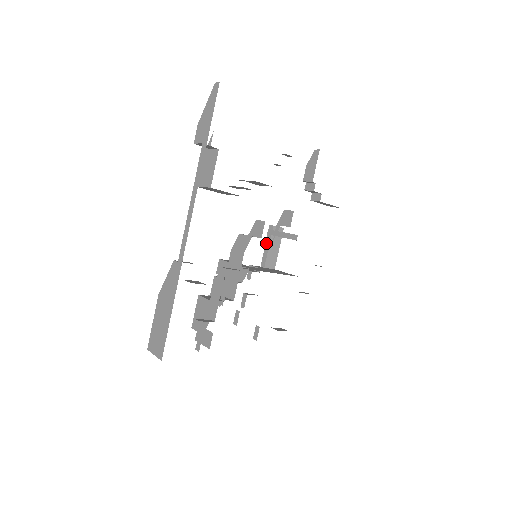
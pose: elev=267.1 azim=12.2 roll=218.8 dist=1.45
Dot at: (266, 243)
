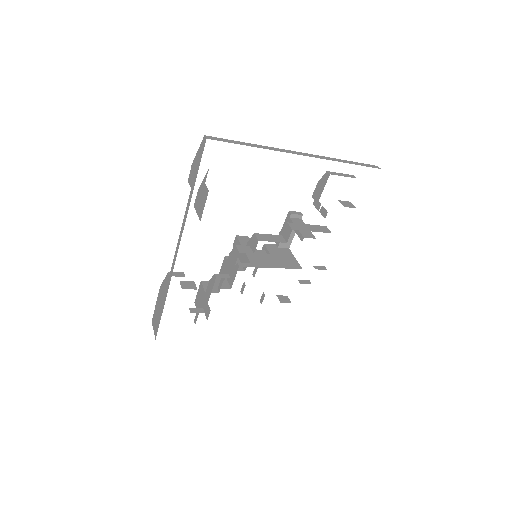
Dot at: (283, 226)
